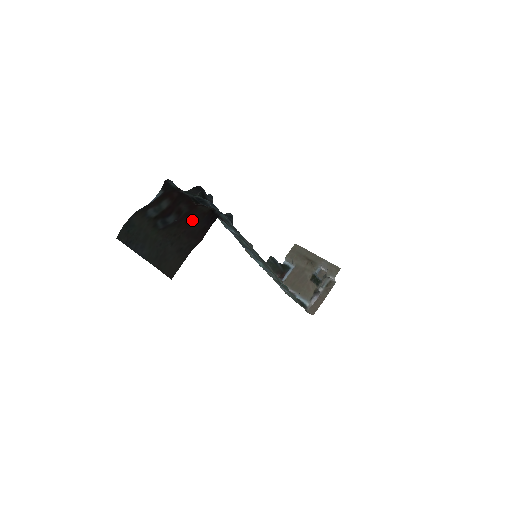
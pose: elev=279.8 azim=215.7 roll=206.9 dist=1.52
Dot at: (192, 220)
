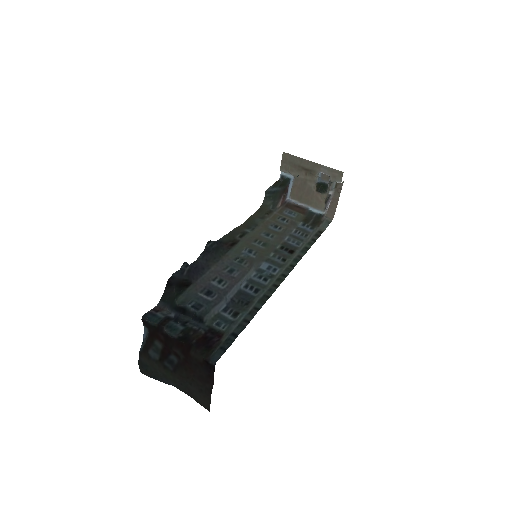
Dot at: (194, 367)
